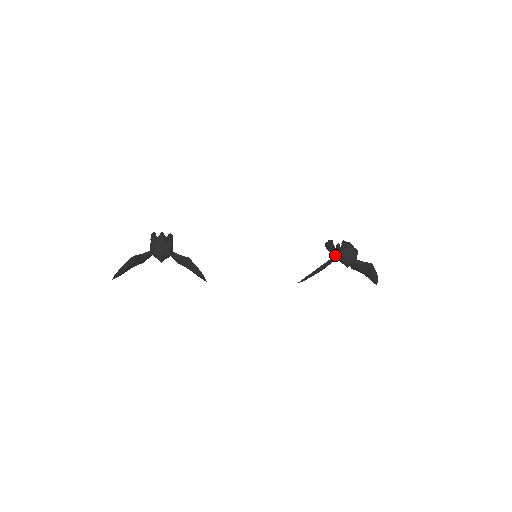
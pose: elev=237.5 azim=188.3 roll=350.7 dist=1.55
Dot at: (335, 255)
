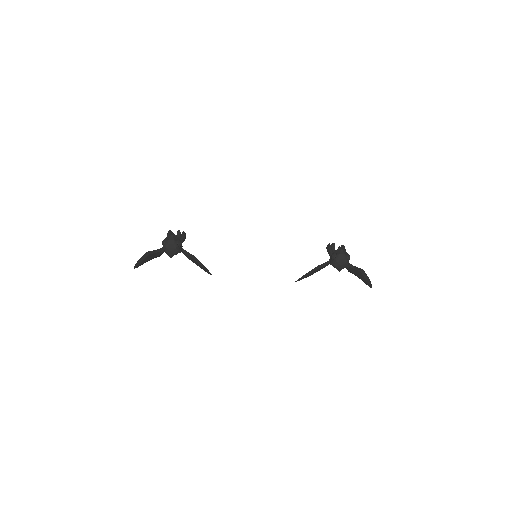
Dot at: (329, 259)
